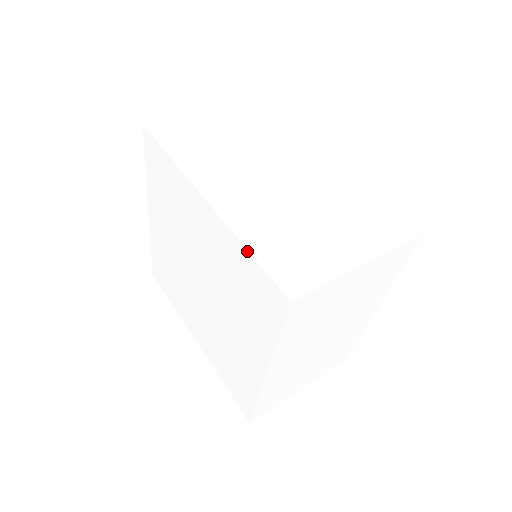
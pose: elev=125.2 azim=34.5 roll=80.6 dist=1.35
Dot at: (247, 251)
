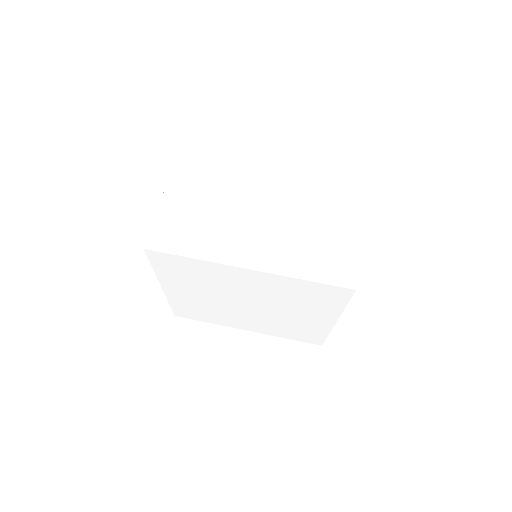
Dot at: (305, 281)
